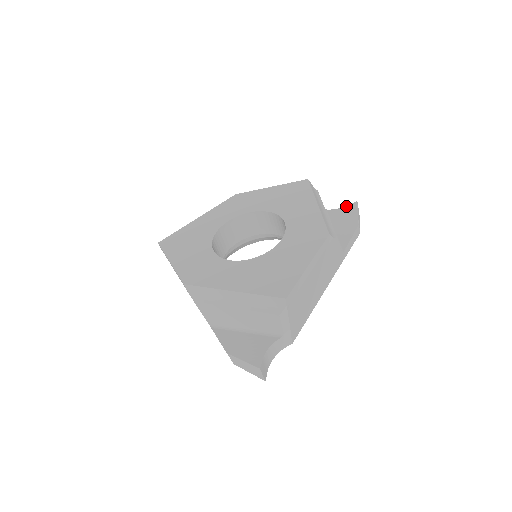
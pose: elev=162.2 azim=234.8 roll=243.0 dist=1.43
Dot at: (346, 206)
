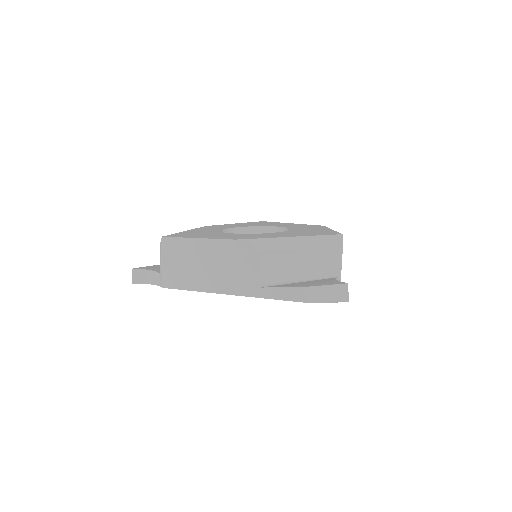
Dot at: occluded
